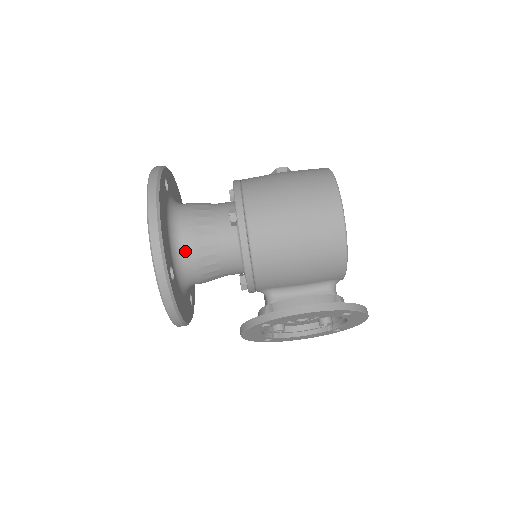
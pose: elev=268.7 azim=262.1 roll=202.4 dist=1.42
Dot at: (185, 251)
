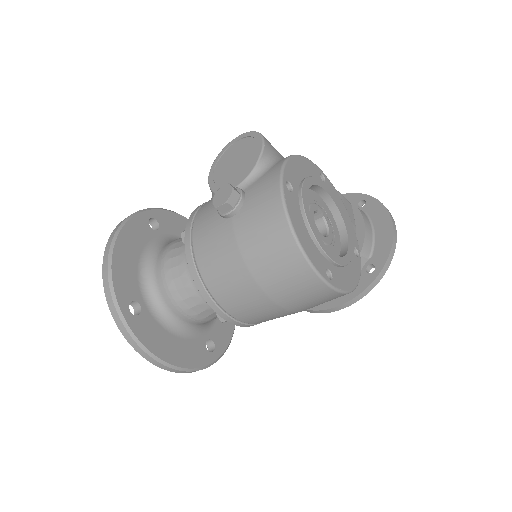
Dot at: (203, 324)
